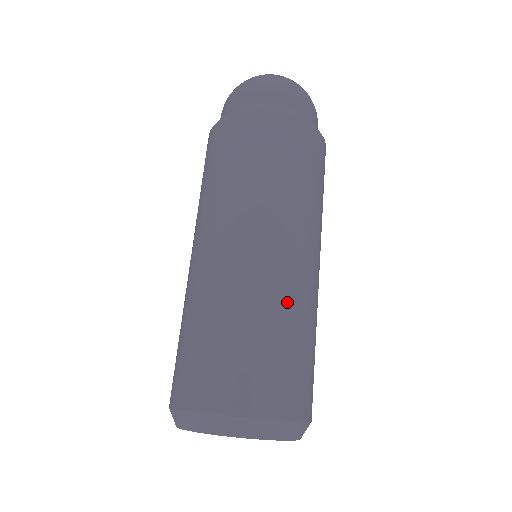
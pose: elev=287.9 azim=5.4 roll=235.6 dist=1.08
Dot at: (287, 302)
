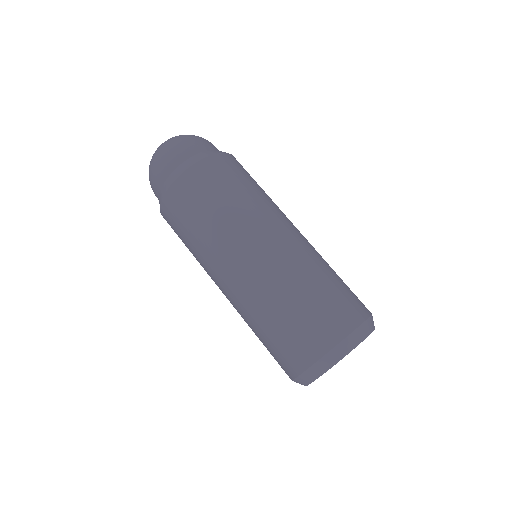
Dot at: (292, 272)
